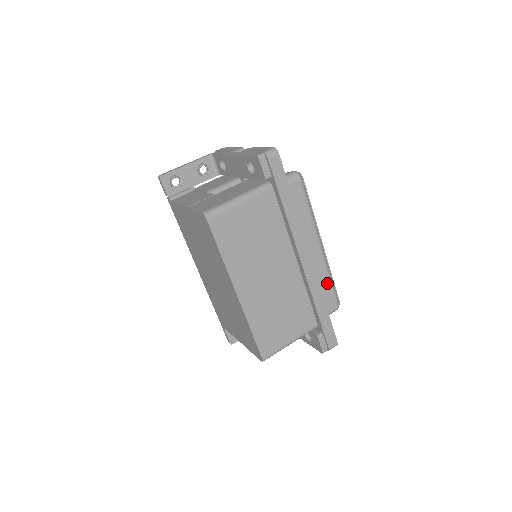
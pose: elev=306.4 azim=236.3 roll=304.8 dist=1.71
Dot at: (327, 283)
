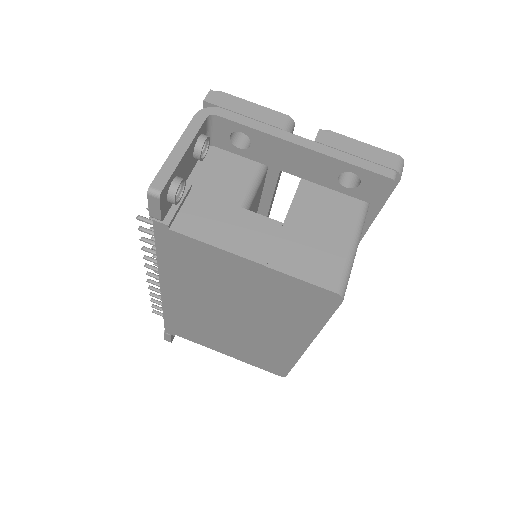
Dot at: occluded
